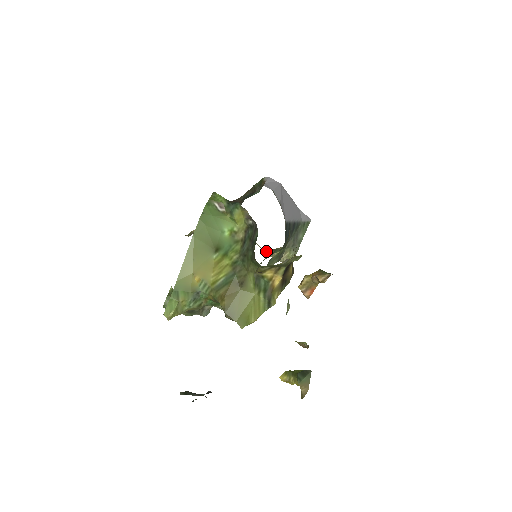
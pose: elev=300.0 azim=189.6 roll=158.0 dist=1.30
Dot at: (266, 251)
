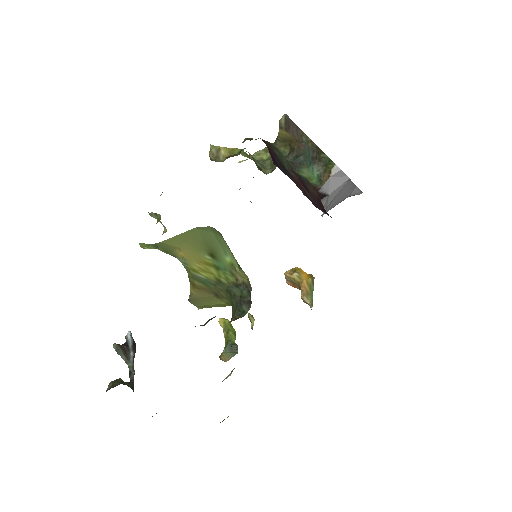
Dot at: occluded
